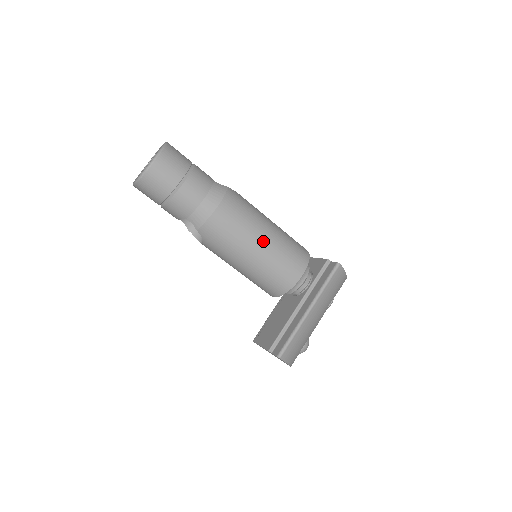
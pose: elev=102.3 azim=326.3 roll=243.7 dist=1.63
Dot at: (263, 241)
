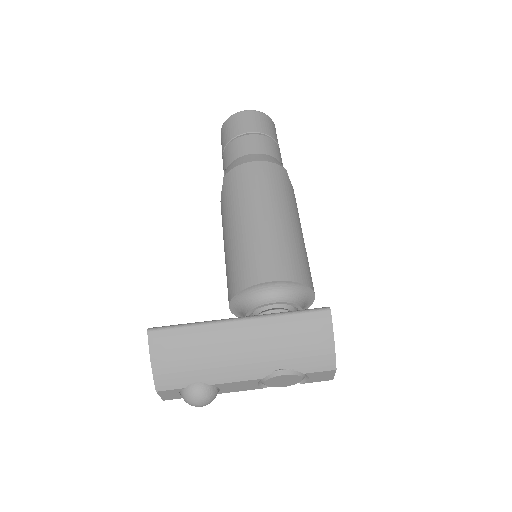
Dot at: (266, 216)
